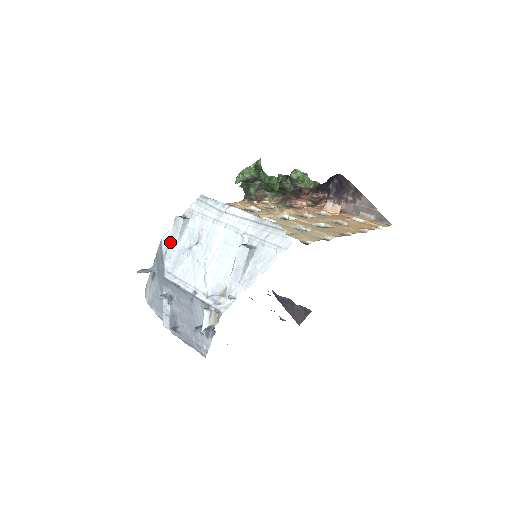
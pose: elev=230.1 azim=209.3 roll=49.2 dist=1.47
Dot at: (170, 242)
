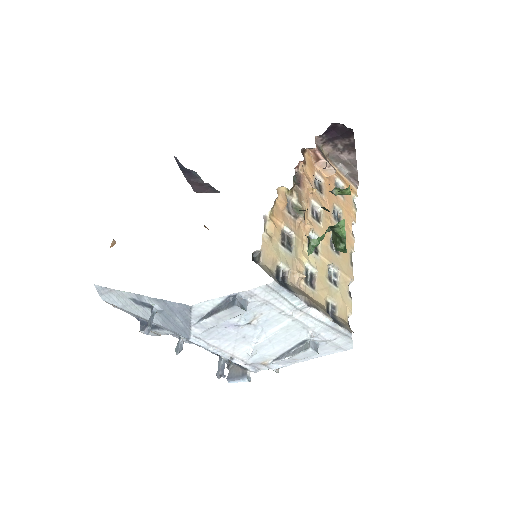
Dot at: (212, 319)
